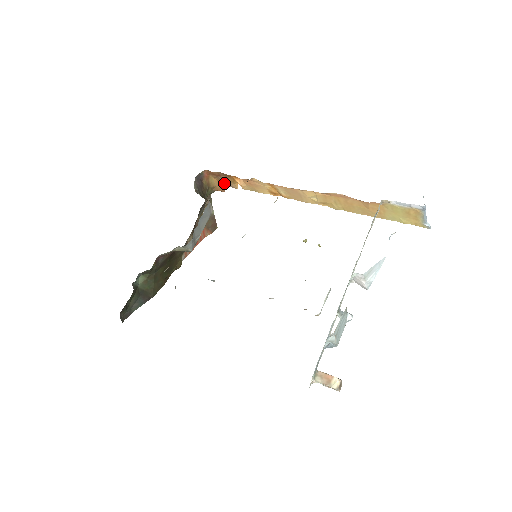
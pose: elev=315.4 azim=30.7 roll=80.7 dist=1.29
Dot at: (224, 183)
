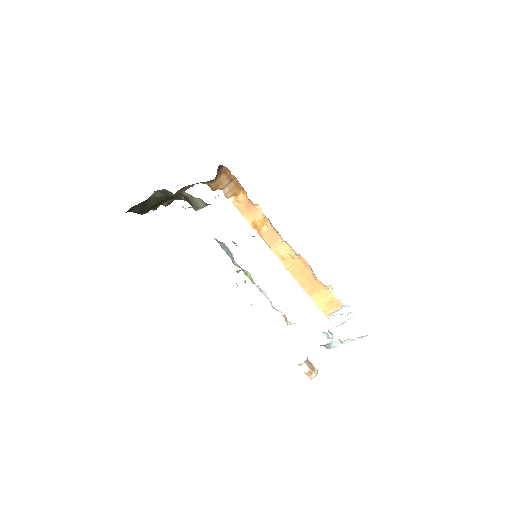
Dot at: (224, 187)
